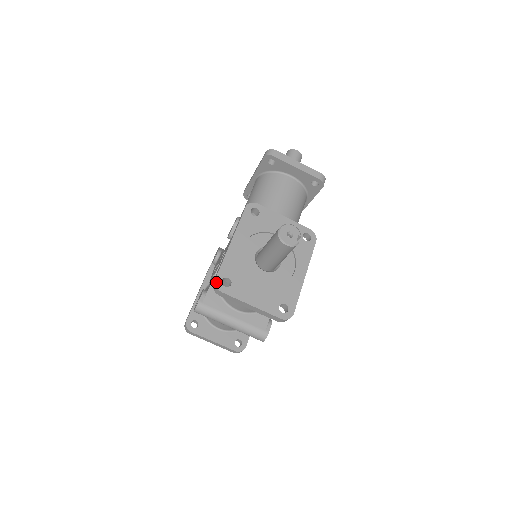
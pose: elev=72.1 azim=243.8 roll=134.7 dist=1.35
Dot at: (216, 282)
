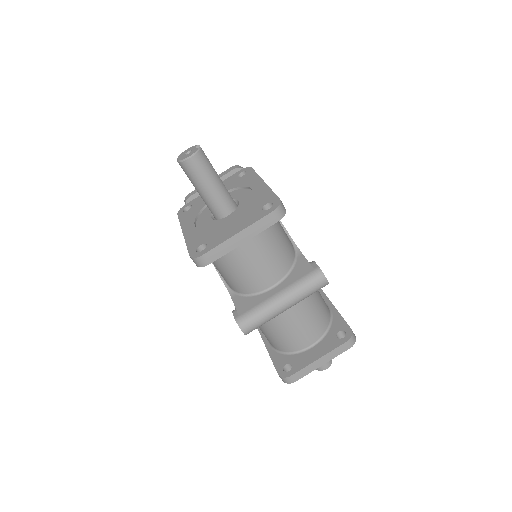
Dot at: (192, 257)
